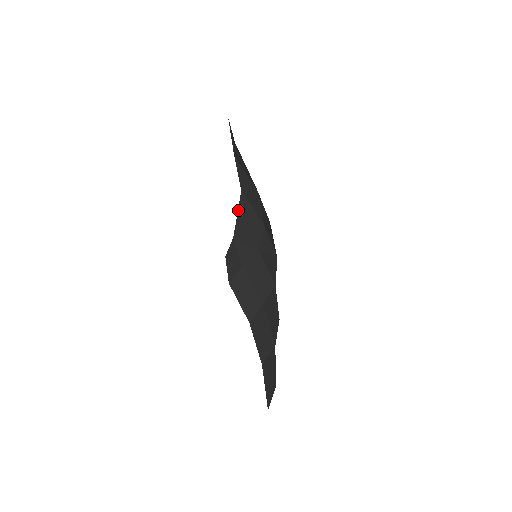
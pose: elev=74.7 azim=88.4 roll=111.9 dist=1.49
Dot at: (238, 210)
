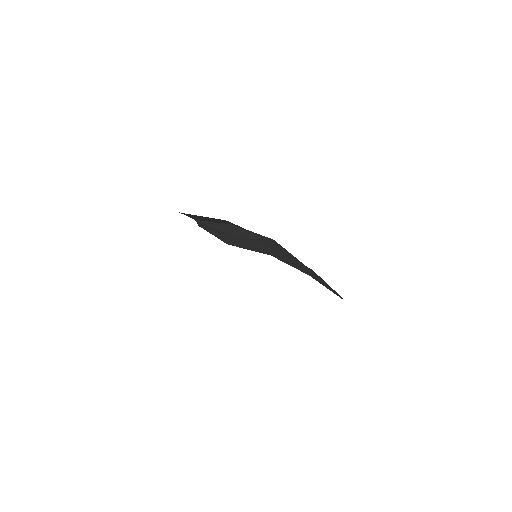
Dot at: occluded
